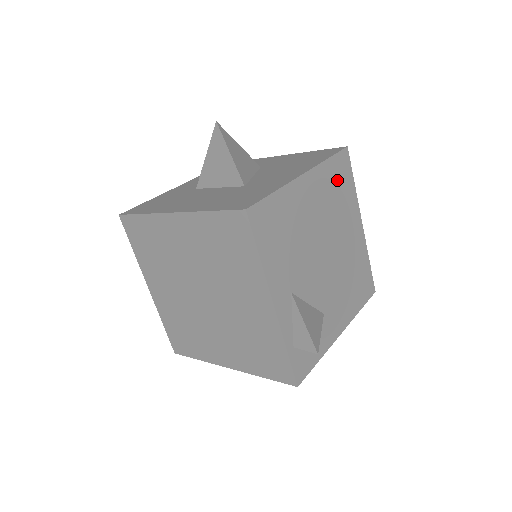
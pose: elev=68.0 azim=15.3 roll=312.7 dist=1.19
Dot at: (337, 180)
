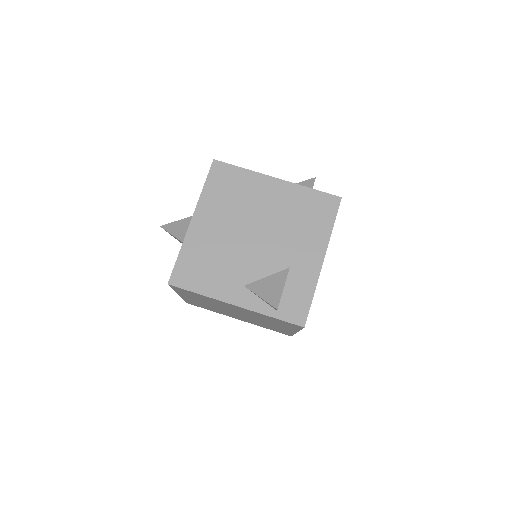
Dot at: (224, 187)
